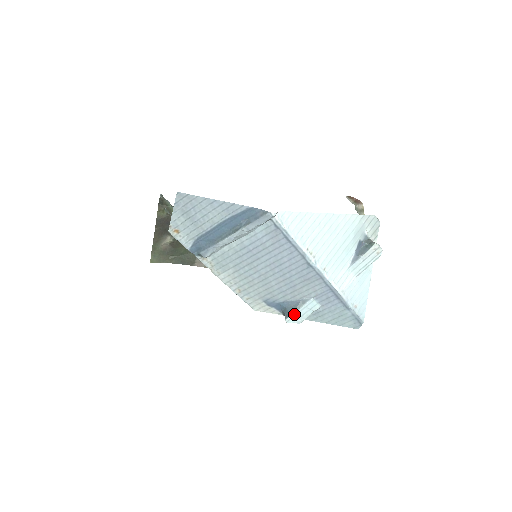
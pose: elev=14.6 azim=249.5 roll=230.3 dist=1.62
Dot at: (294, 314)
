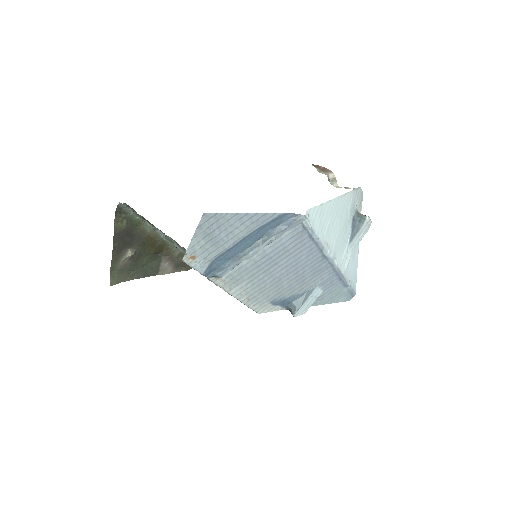
Dot at: (301, 307)
